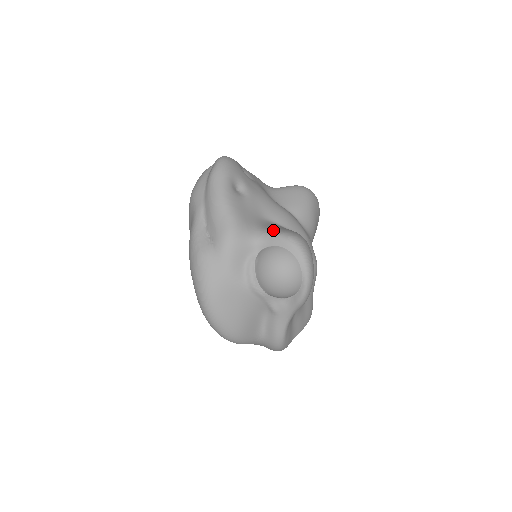
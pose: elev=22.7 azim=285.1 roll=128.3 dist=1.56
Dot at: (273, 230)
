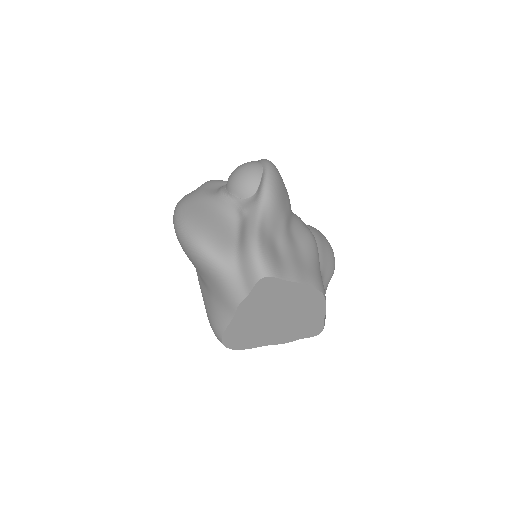
Dot at: occluded
